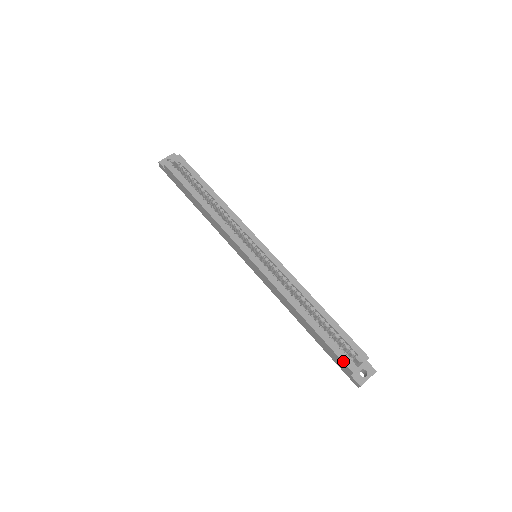
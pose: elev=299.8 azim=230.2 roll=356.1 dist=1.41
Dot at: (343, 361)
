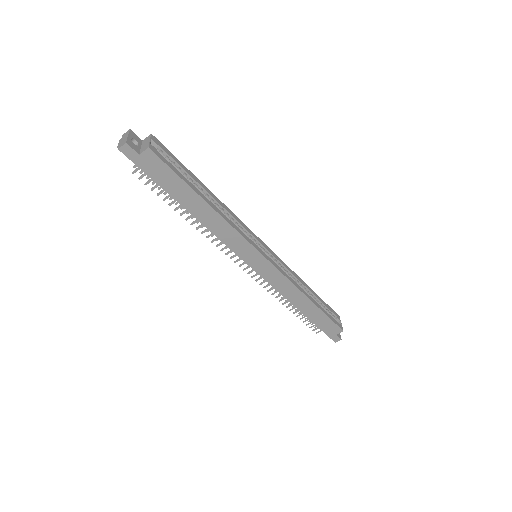
Dot at: (338, 325)
